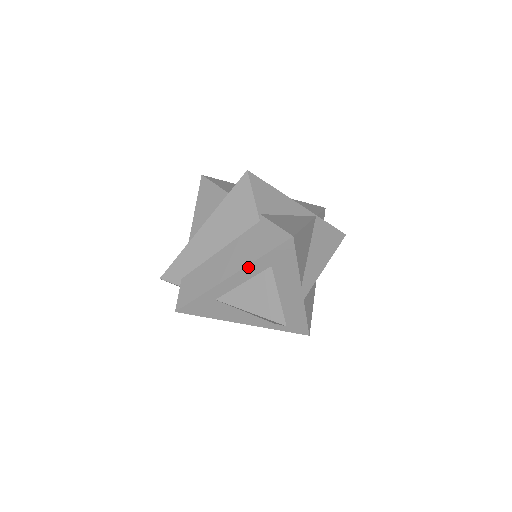
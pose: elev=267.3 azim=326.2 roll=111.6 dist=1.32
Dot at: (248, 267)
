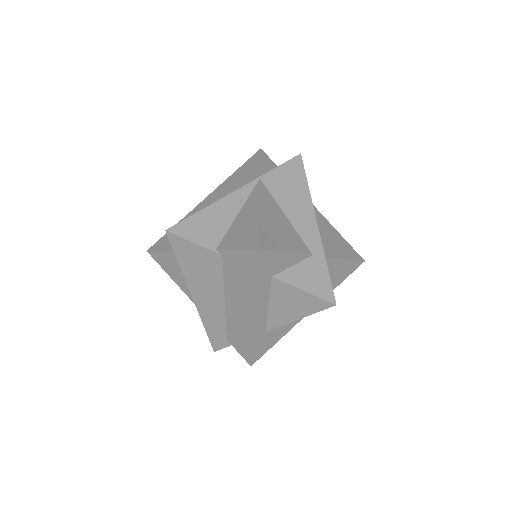
Dot at: (257, 297)
